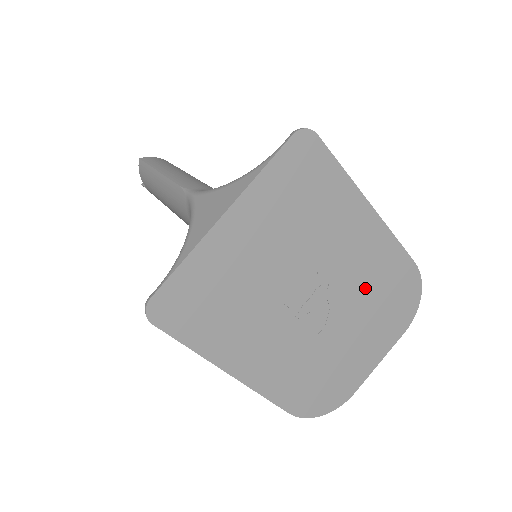
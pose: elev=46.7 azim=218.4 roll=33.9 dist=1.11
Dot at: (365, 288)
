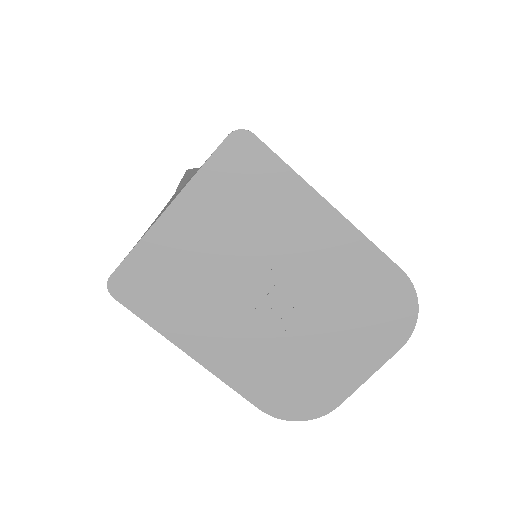
Dot at: (336, 292)
